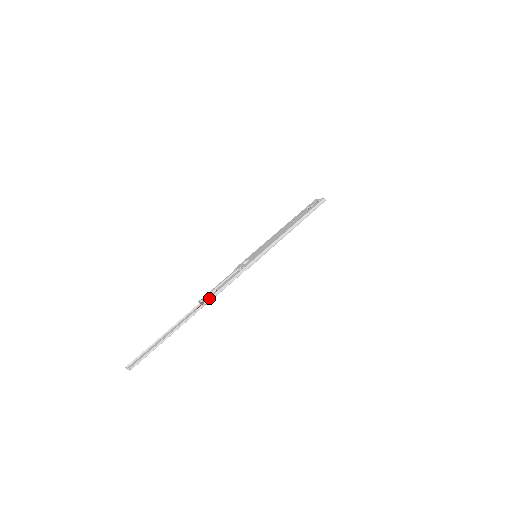
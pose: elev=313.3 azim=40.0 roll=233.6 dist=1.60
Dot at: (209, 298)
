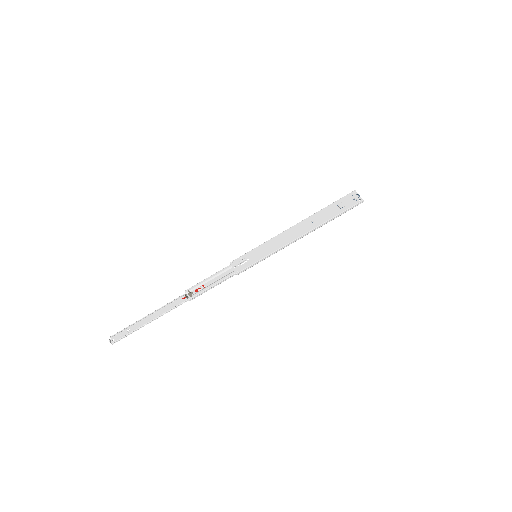
Dot at: (194, 297)
